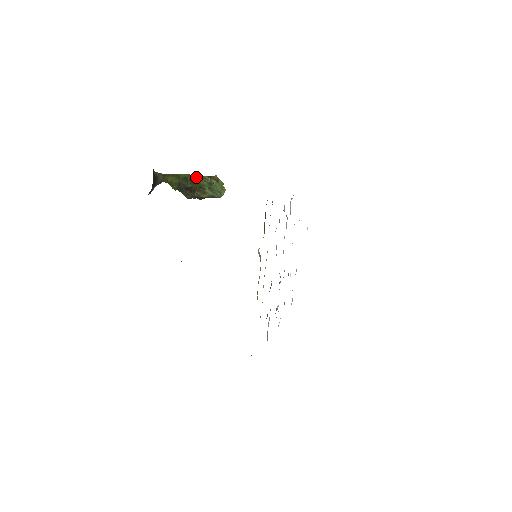
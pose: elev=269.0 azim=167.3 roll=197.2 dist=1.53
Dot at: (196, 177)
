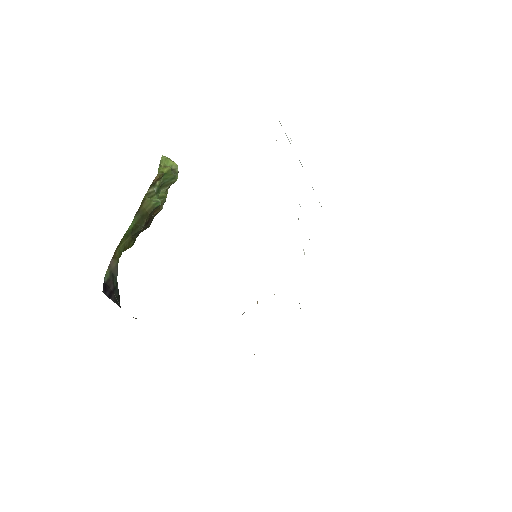
Dot at: (141, 209)
